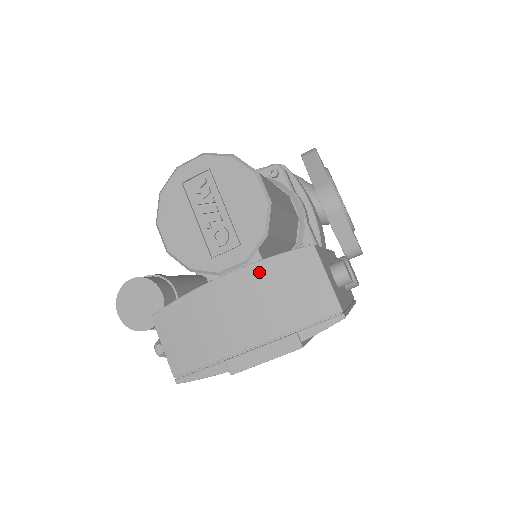
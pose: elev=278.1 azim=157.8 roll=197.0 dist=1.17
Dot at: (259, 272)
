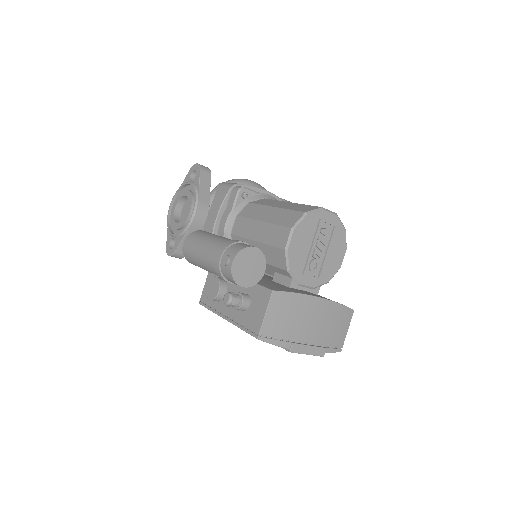
Dot at: (333, 308)
